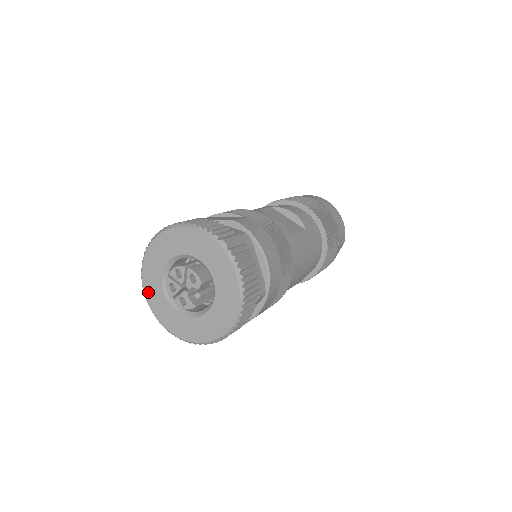
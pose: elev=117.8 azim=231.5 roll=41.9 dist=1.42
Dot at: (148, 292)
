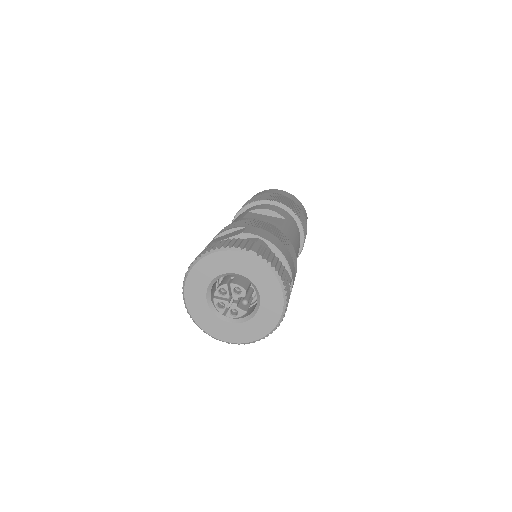
Dot at: (198, 318)
